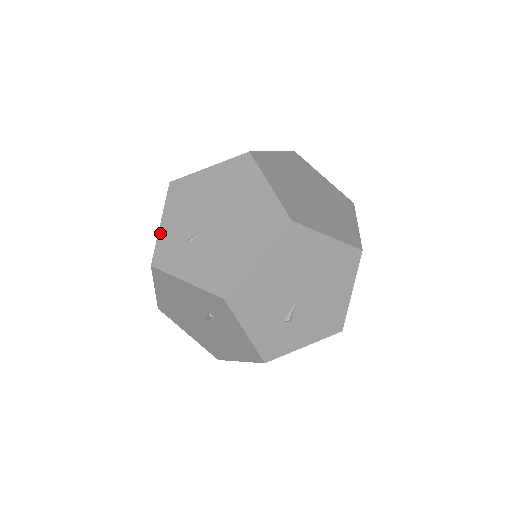
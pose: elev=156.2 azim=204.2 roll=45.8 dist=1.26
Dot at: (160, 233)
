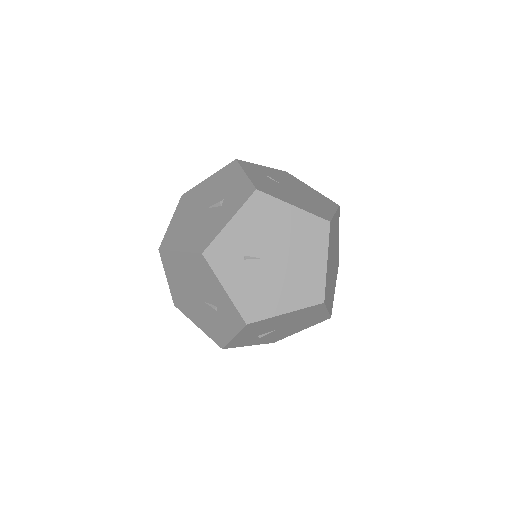
Dot at: (225, 230)
